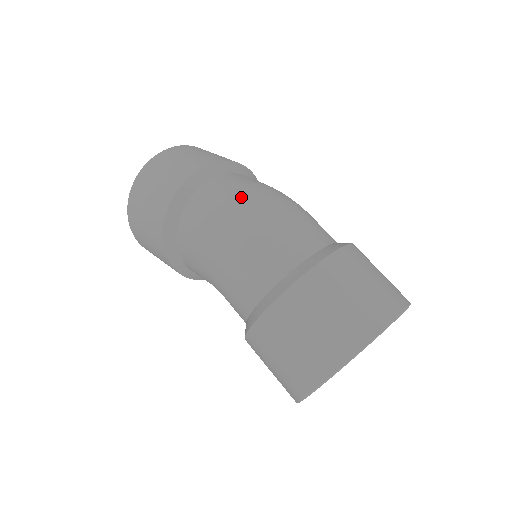
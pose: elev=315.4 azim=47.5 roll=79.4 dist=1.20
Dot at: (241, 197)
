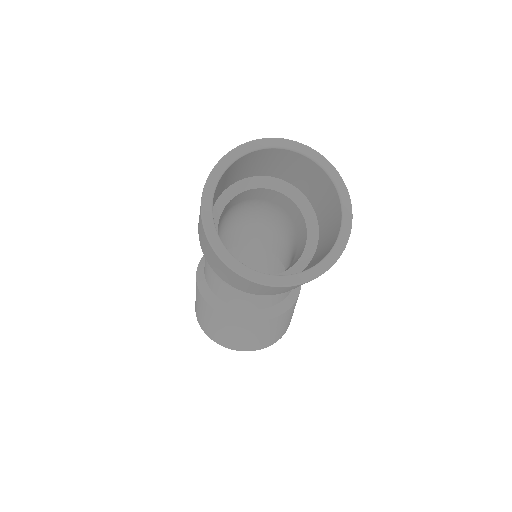
Dot at: occluded
